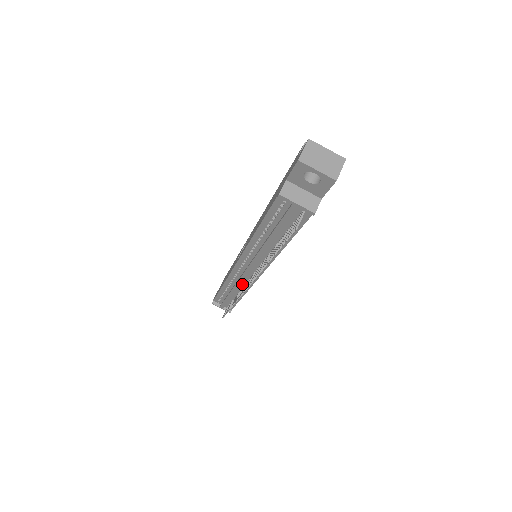
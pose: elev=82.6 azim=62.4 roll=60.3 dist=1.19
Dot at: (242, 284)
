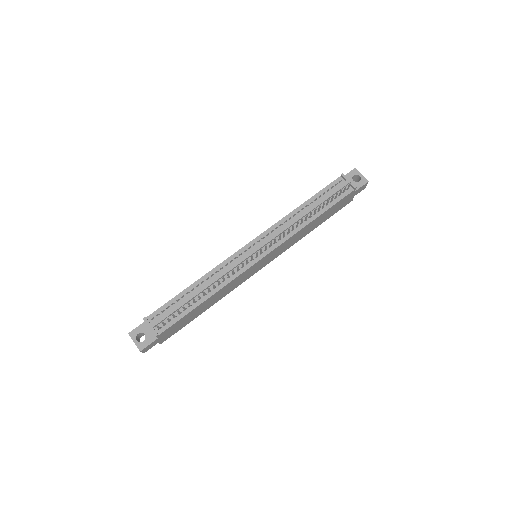
Dot at: (229, 273)
